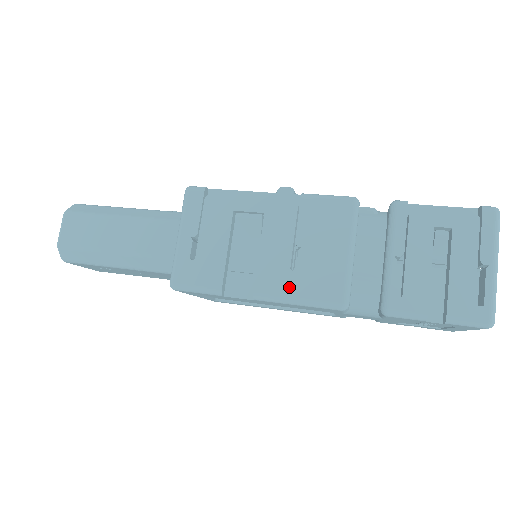
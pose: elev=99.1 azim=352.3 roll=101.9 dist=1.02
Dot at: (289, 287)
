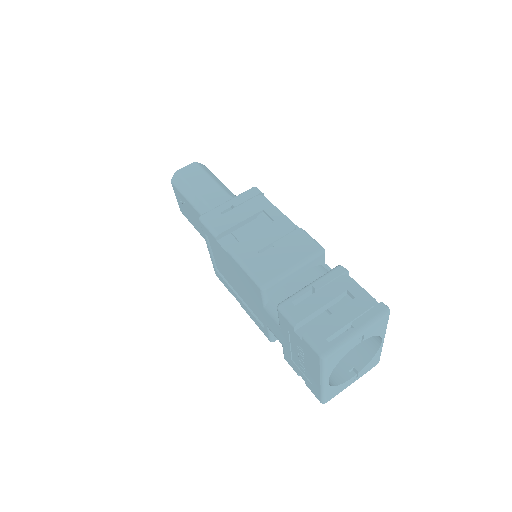
Dot at: (248, 258)
